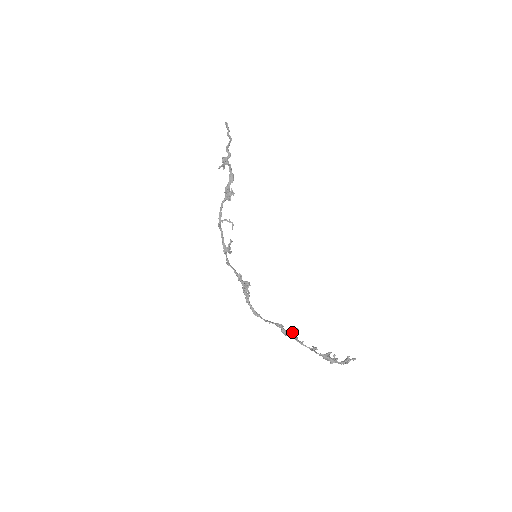
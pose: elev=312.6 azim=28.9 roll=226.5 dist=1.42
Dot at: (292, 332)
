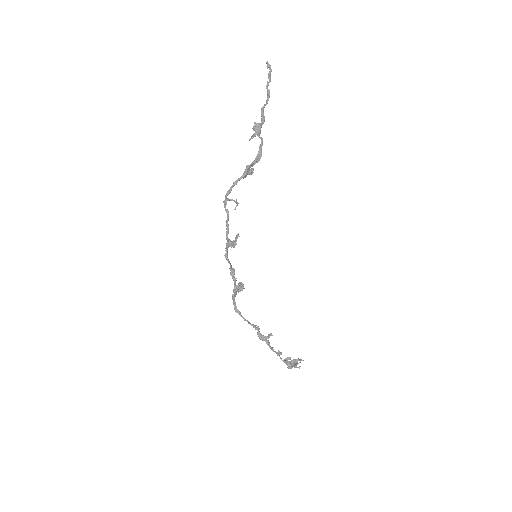
Dot at: (267, 338)
